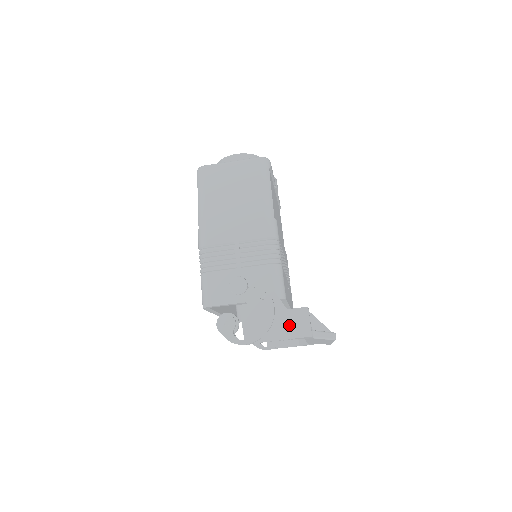
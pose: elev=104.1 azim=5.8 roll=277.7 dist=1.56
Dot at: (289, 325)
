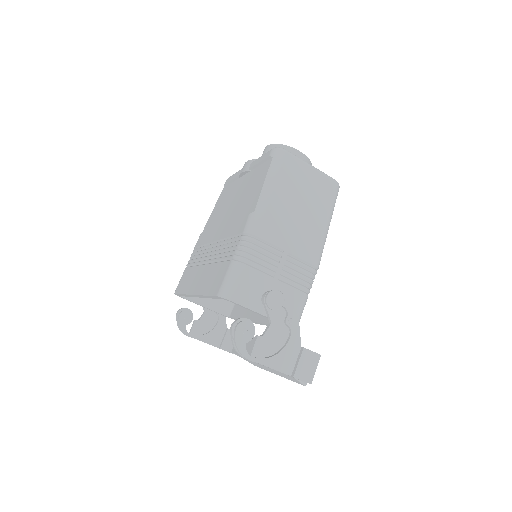
Dot at: (298, 363)
